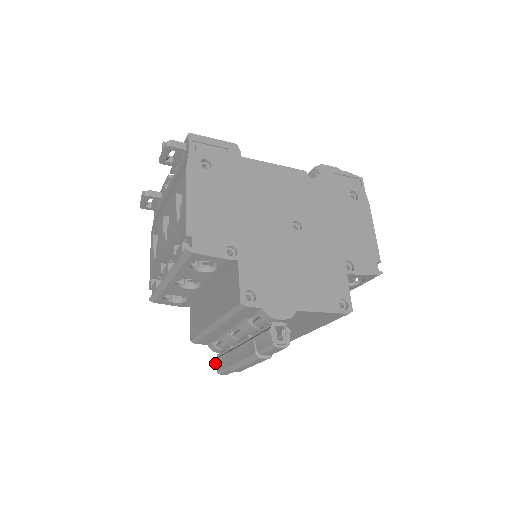
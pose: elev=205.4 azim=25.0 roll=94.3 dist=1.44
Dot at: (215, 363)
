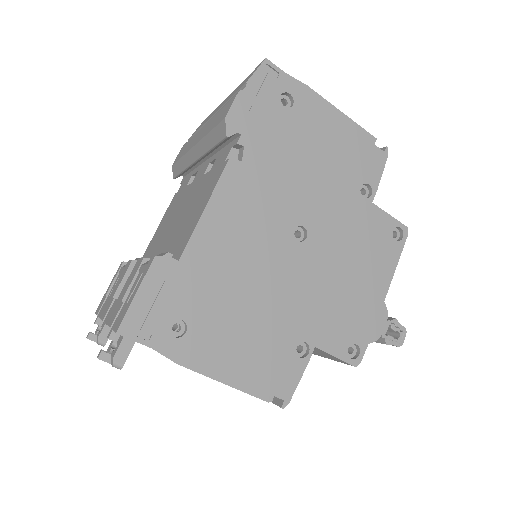
Dot at: occluded
